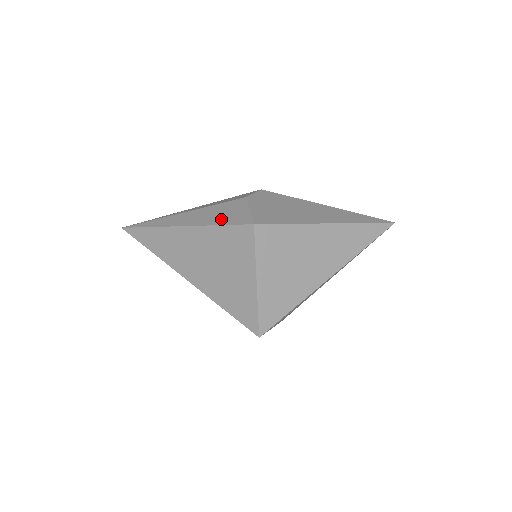
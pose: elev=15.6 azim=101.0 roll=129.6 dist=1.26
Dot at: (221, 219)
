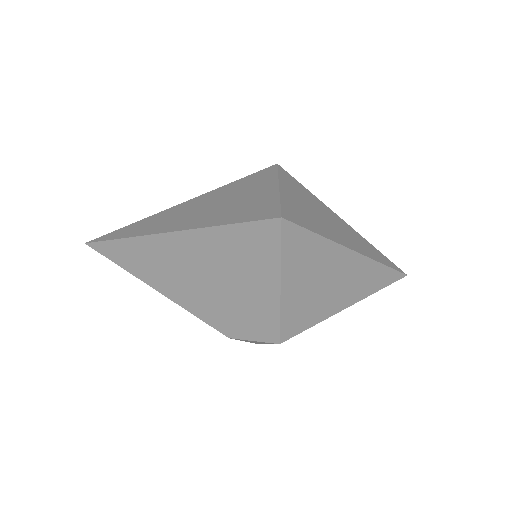
Dot at: occluded
